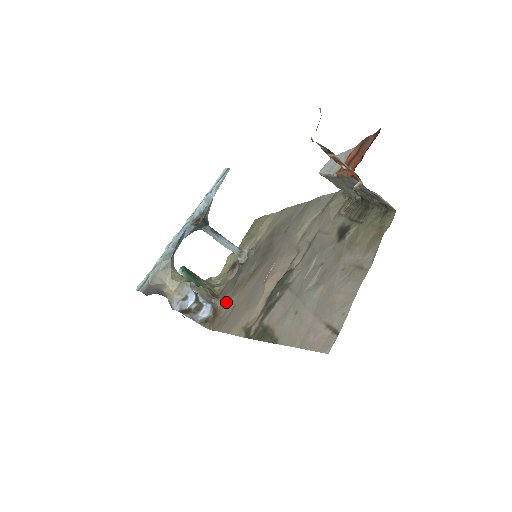
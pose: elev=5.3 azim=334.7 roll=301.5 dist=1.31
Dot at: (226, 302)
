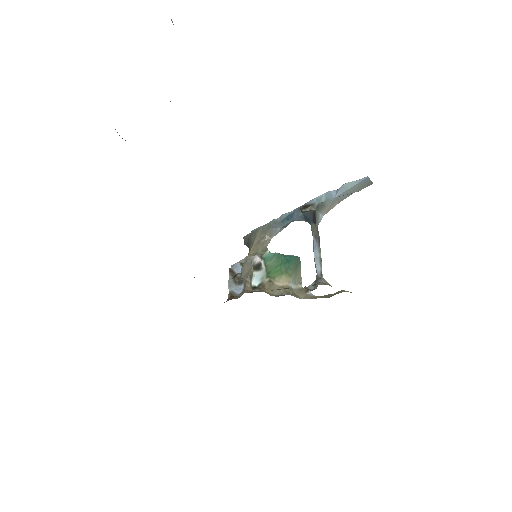
Dot at: (244, 292)
